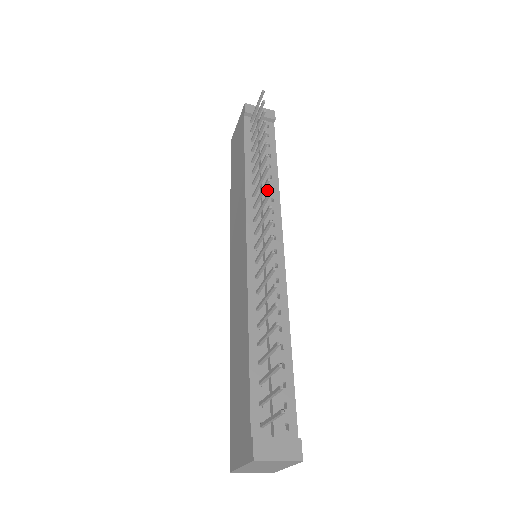
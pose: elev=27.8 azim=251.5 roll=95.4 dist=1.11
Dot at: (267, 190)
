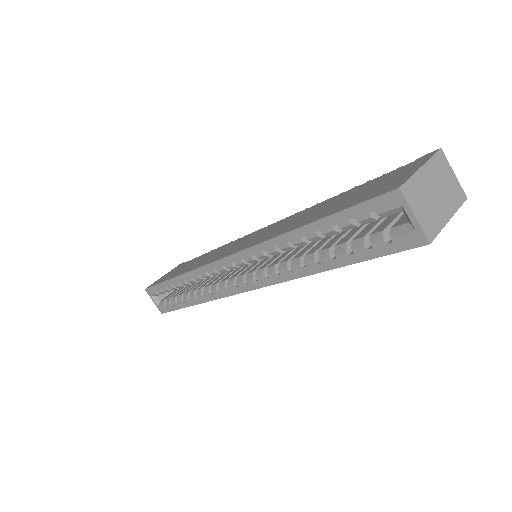
Dot at: occluded
